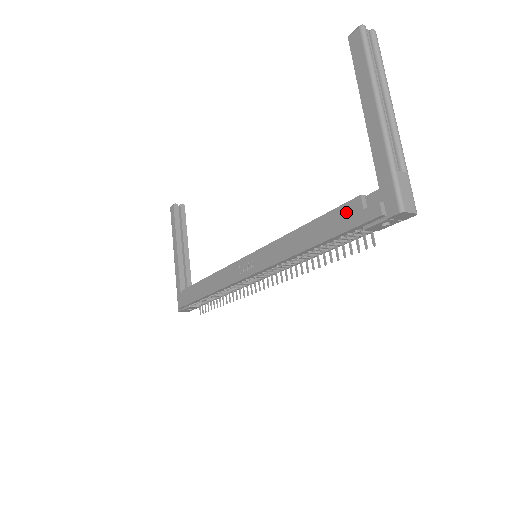
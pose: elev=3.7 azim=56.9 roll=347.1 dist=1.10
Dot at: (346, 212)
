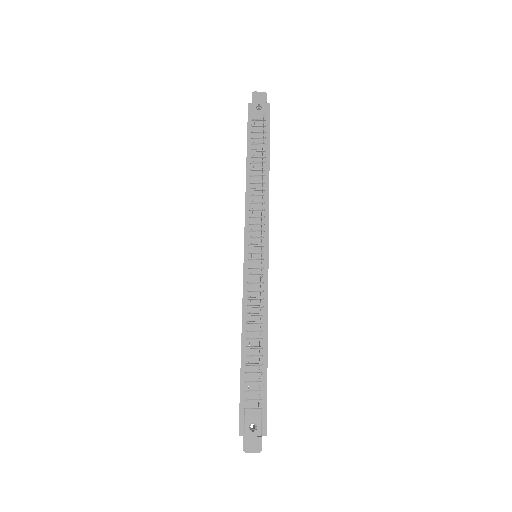
Dot at: occluded
